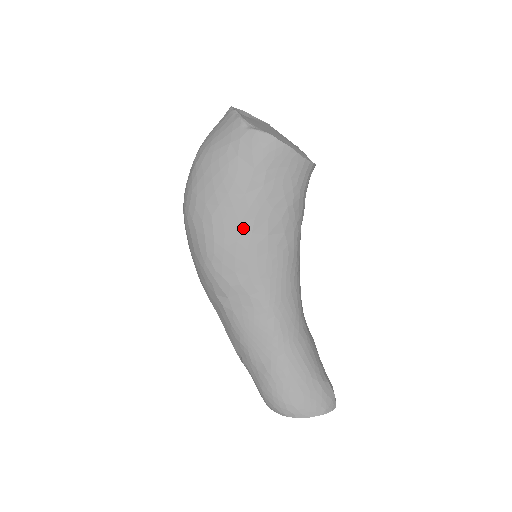
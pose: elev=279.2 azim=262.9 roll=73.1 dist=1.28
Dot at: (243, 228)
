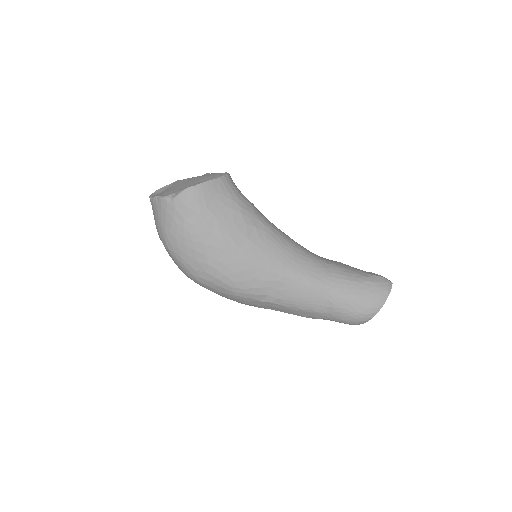
Dot at: (232, 251)
